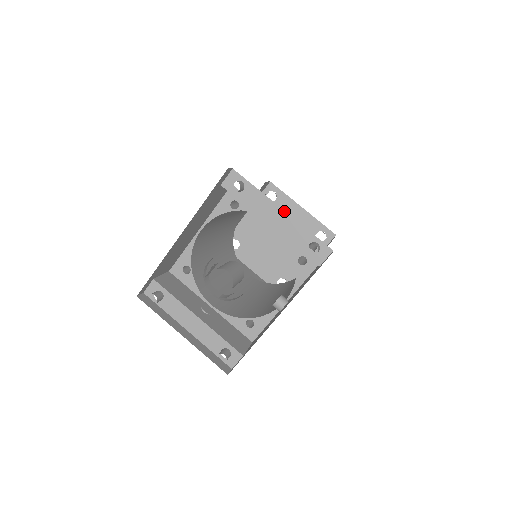
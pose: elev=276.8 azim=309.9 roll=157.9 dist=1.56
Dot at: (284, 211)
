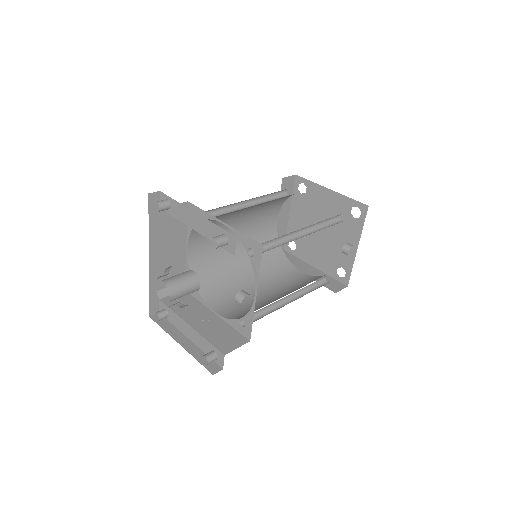
Dot at: (197, 214)
